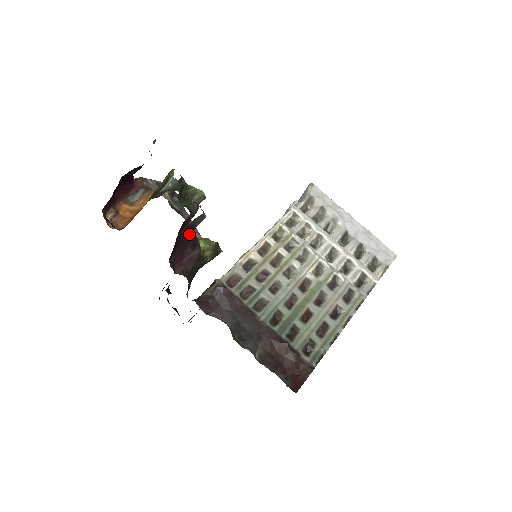
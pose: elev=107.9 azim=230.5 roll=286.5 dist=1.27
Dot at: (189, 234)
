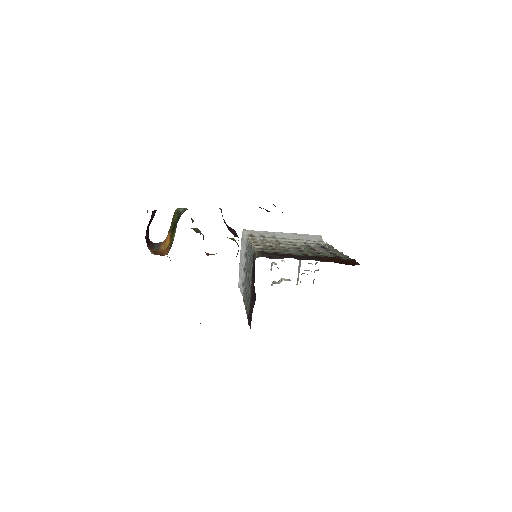
Dot at: occluded
